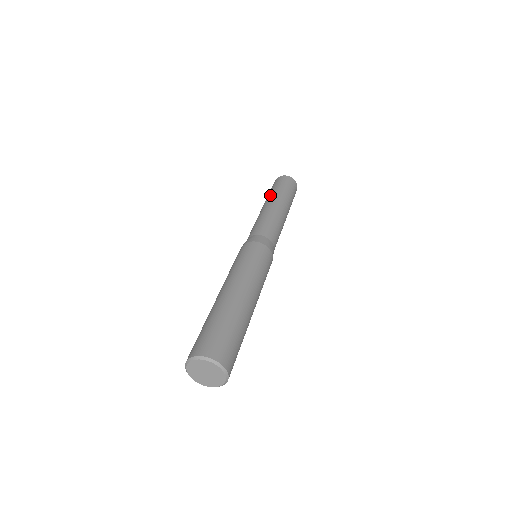
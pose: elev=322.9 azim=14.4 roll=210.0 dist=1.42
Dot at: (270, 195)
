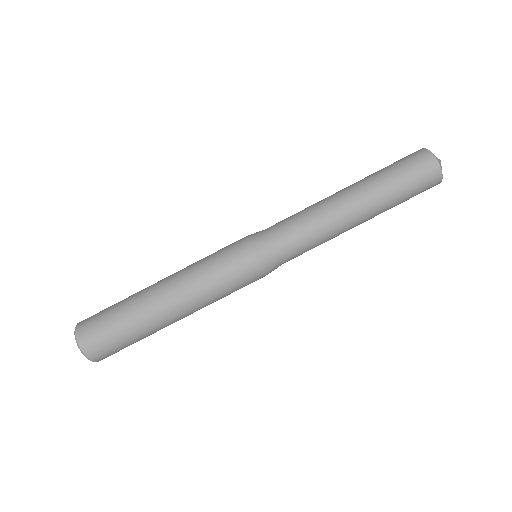
Dot at: (368, 178)
